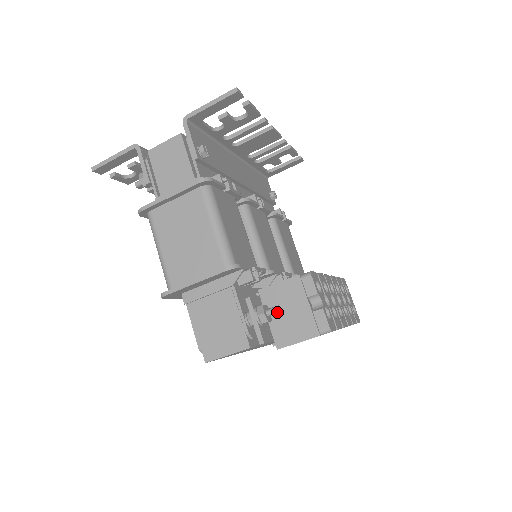
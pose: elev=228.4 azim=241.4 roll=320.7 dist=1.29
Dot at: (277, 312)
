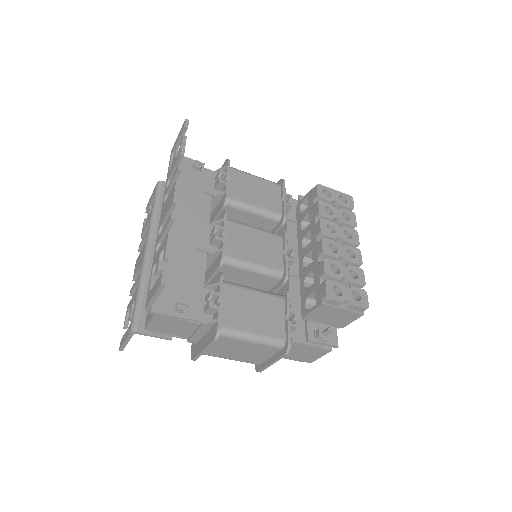
Dot at: occluded
